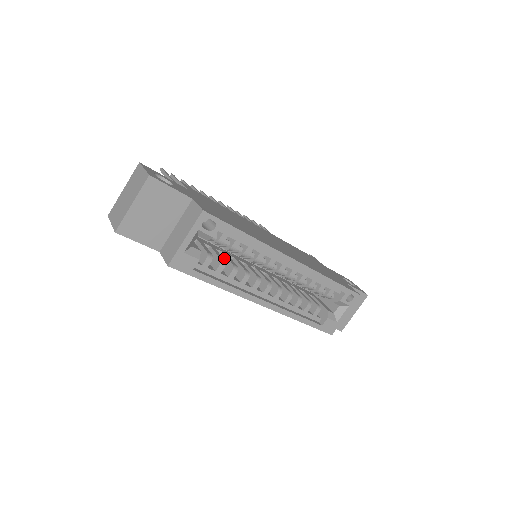
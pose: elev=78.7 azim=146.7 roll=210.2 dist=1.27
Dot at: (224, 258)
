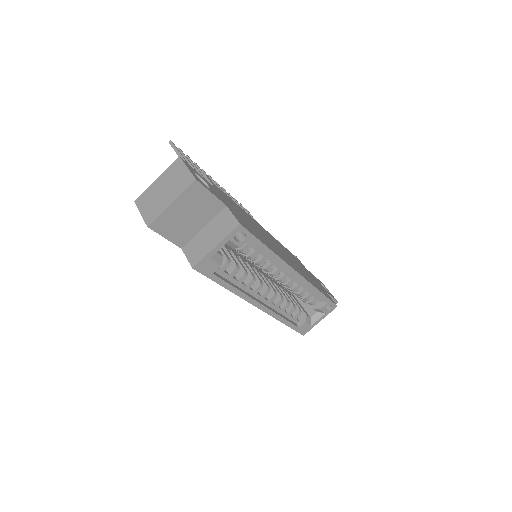
Dot at: occluded
